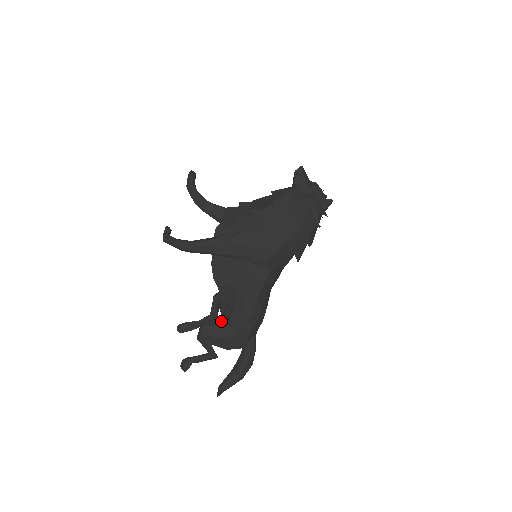
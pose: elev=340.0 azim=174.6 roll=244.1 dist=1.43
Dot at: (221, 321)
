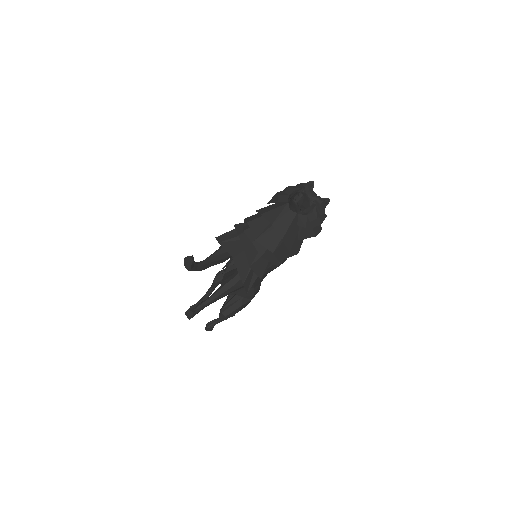
Dot at: (238, 304)
